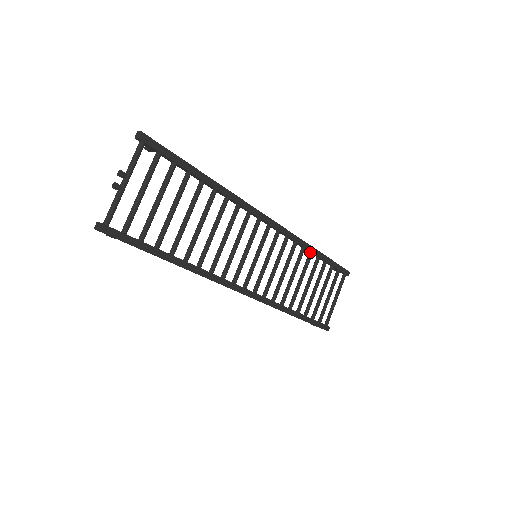
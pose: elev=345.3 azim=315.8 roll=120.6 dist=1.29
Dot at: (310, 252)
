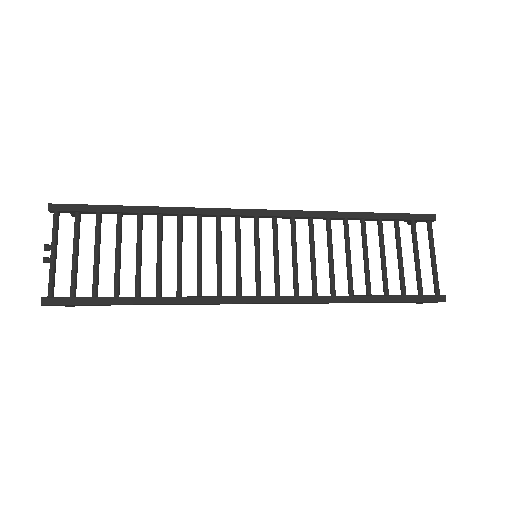
Dot at: (343, 219)
